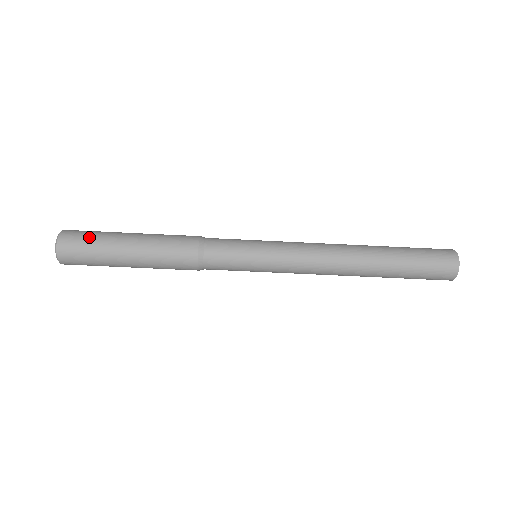
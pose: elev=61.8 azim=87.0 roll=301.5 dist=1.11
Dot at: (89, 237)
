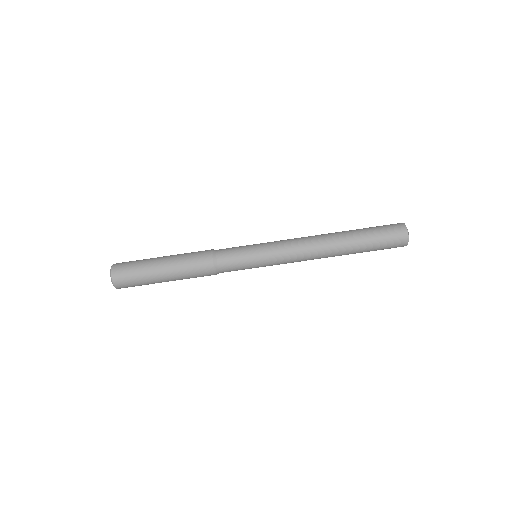
Dot at: occluded
